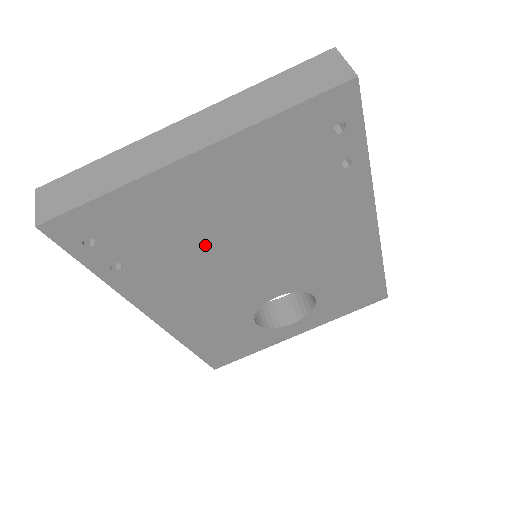
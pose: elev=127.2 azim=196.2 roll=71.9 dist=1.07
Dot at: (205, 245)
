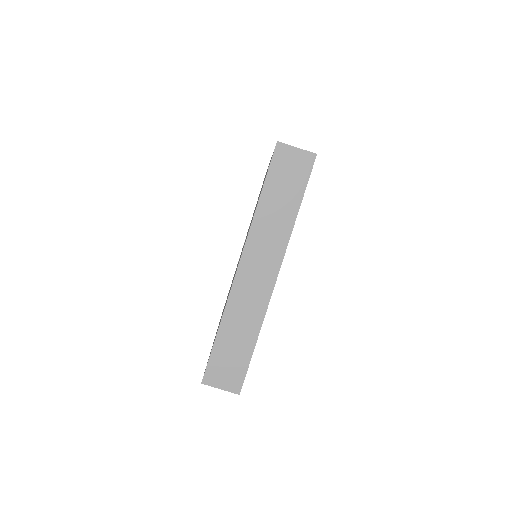
Dot at: occluded
